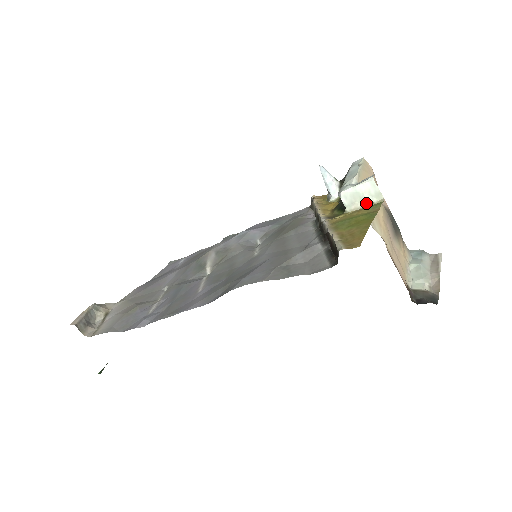
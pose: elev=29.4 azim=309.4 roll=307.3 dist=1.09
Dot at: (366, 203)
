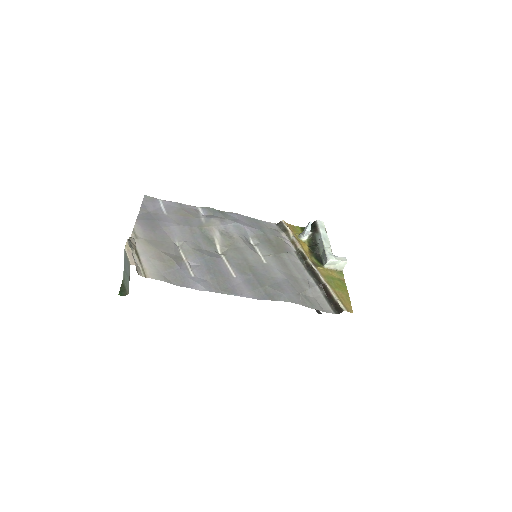
Dot at: (335, 268)
